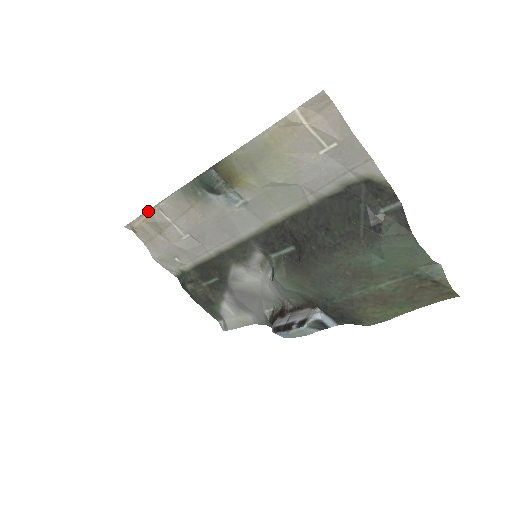
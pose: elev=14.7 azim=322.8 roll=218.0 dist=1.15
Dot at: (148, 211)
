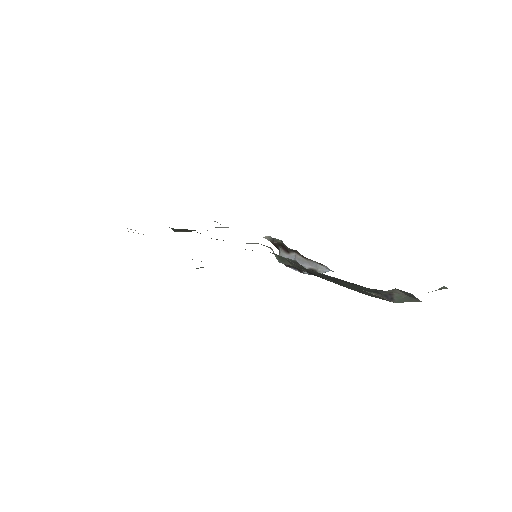
Dot at: occluded
